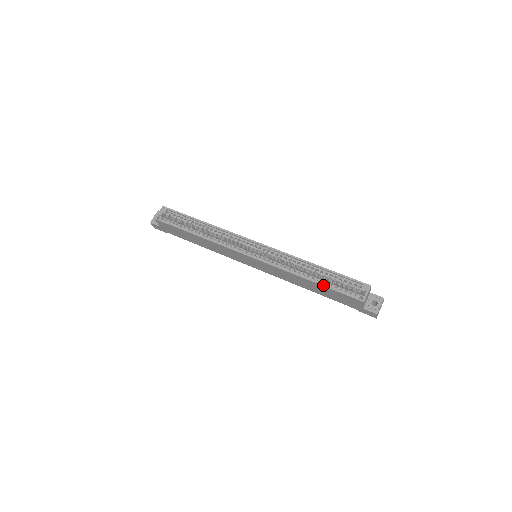
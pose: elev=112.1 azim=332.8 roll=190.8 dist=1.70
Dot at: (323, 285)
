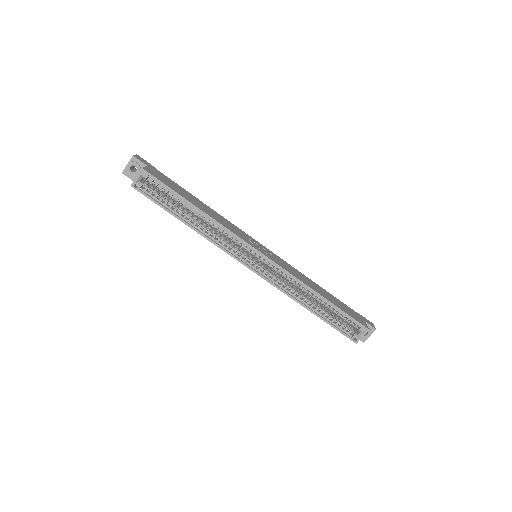
Dot at: (322, 319)
